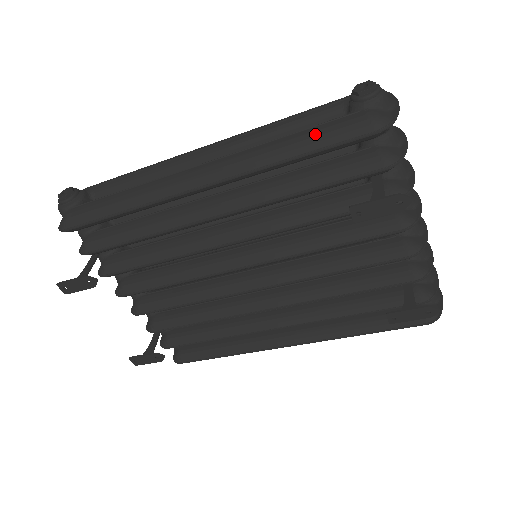
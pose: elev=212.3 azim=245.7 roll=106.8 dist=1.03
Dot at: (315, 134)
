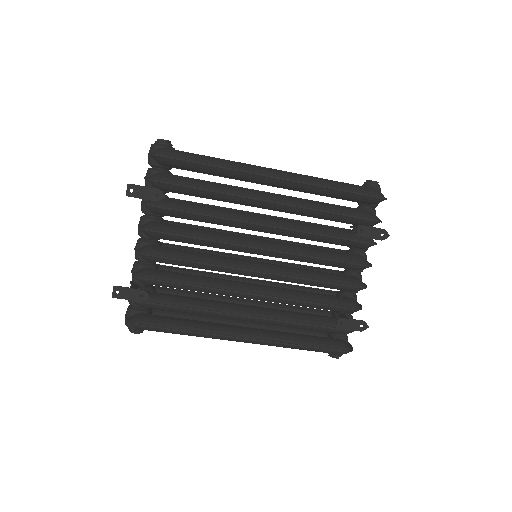
Dot at: (349, 185)
